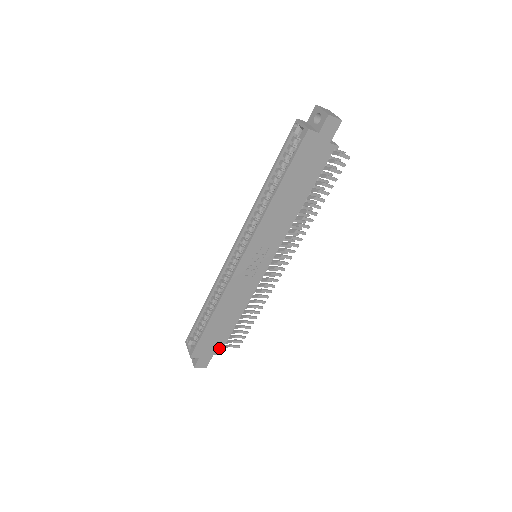
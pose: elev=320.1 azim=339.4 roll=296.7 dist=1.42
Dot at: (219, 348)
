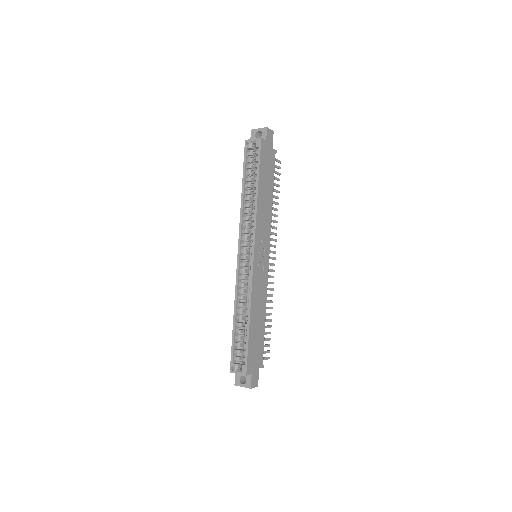
Dot at: (261, 359)
